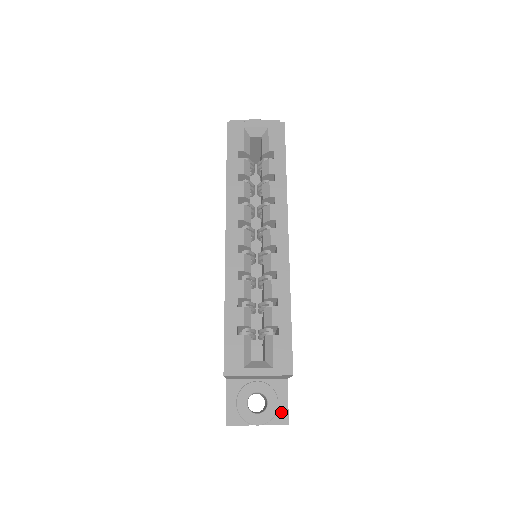
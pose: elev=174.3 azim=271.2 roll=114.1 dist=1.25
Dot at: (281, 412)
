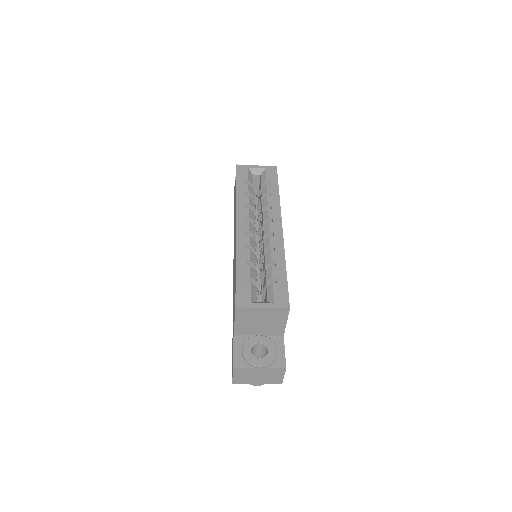
Dot at: (279, 359)
